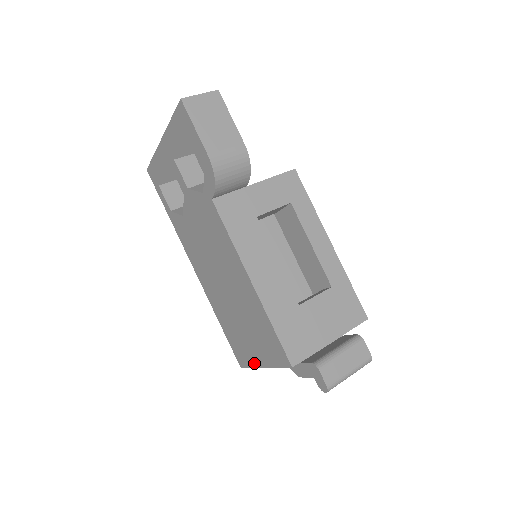
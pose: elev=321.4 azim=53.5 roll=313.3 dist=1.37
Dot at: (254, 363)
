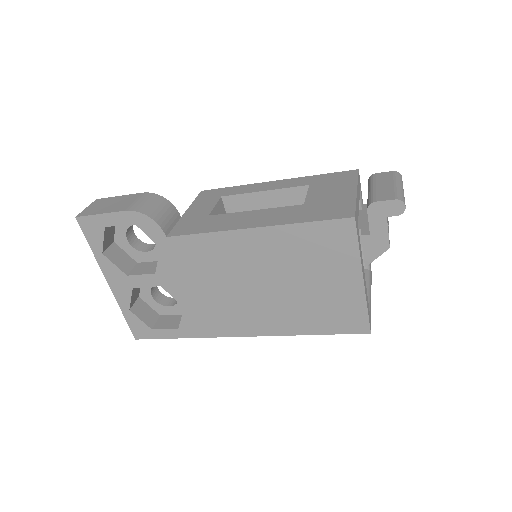
Dot at: (359, 296)
